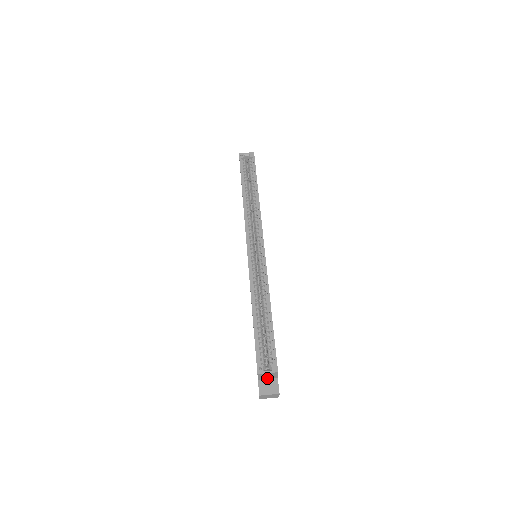
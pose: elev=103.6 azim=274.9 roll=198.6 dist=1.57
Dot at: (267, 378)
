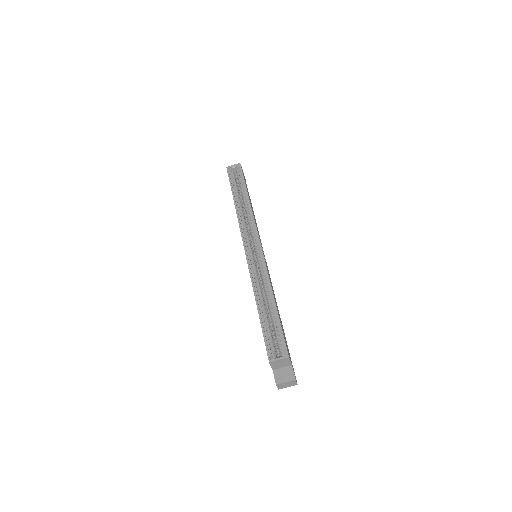
Dot at: (281, 366)
